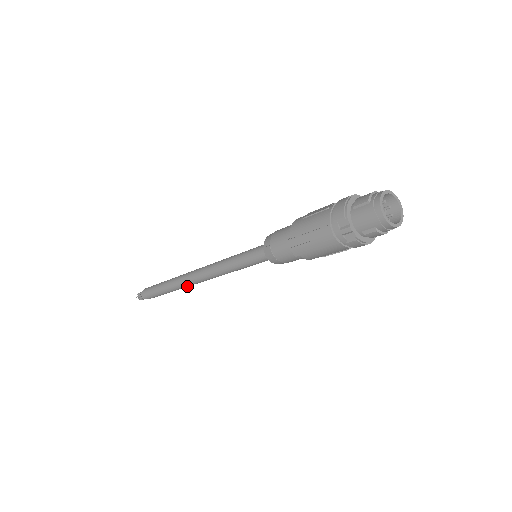
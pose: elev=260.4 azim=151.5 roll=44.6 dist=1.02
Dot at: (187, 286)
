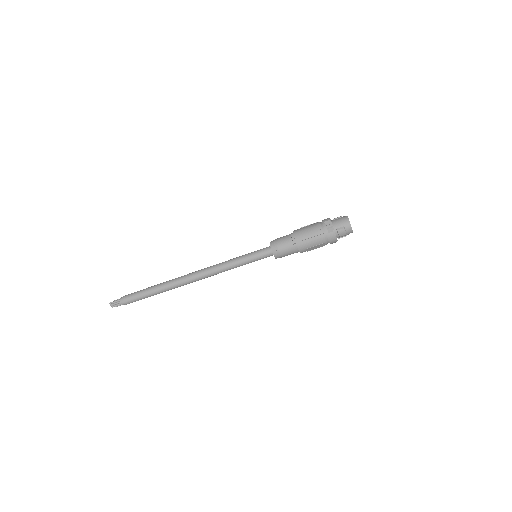
Dot at: (181, 284)
